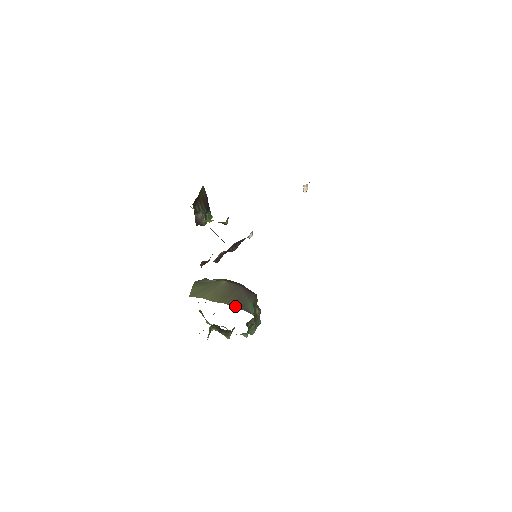
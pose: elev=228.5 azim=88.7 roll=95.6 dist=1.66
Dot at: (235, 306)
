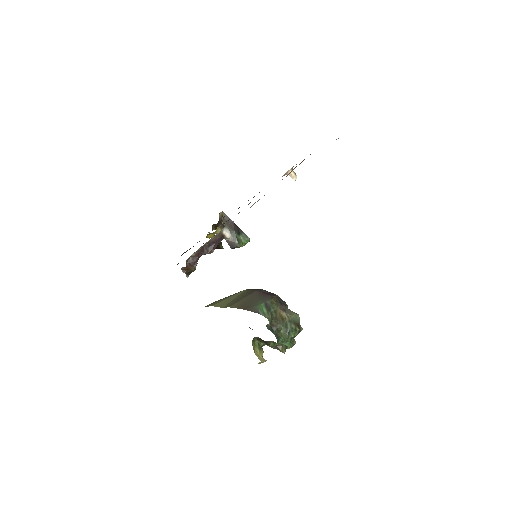
Dot at: (241, 308)
